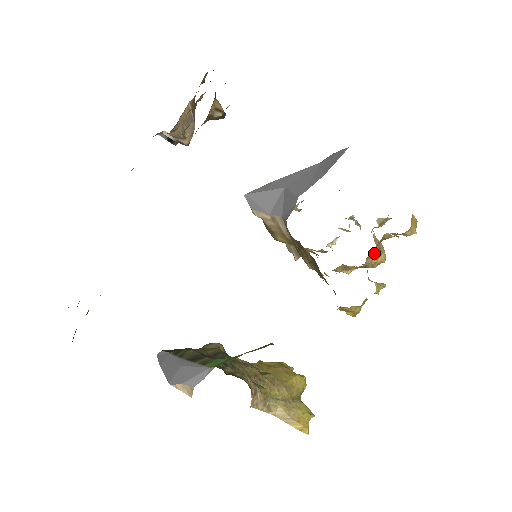
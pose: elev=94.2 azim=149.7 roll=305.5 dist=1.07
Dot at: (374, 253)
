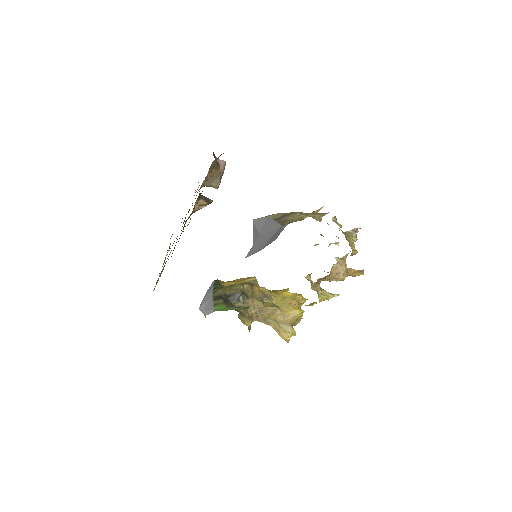
Dot at: (327, 278)
